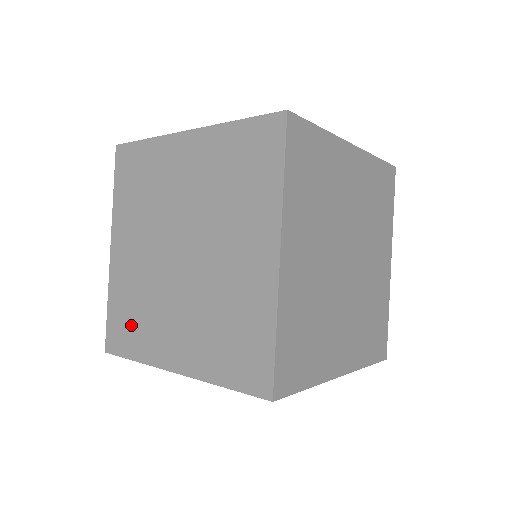
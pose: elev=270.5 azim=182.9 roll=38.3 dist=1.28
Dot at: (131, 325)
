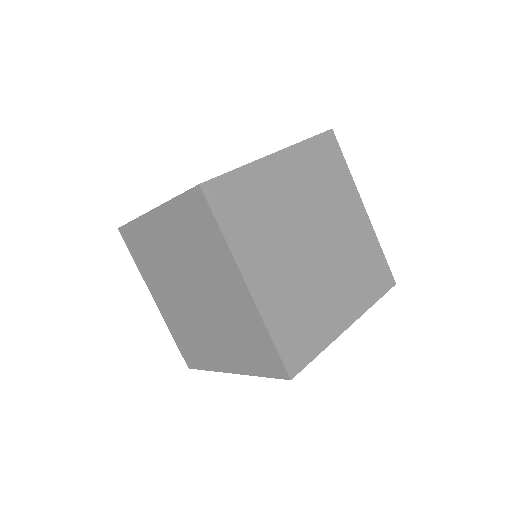
Dot at: occluded
